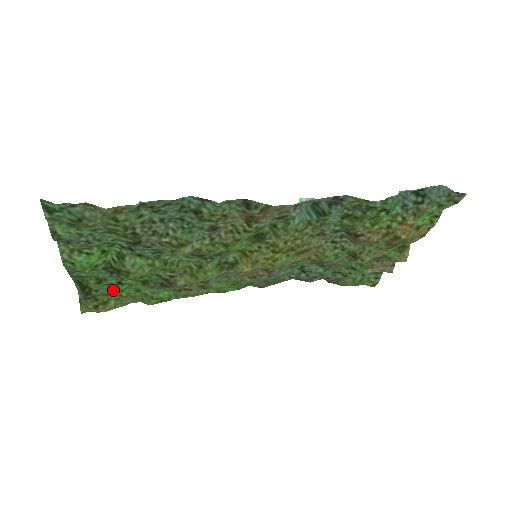
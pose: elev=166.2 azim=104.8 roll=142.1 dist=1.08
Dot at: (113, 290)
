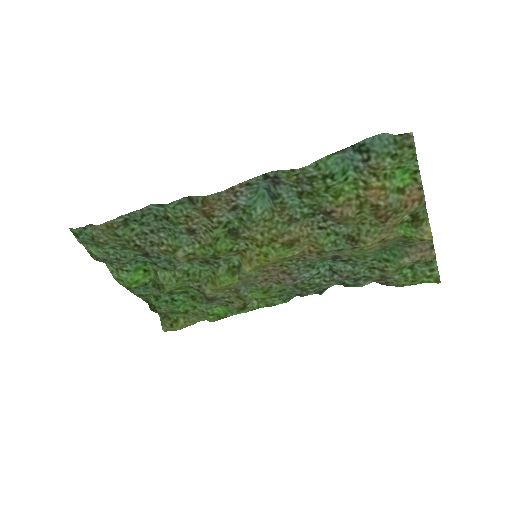
Dot at: (172, 307)
